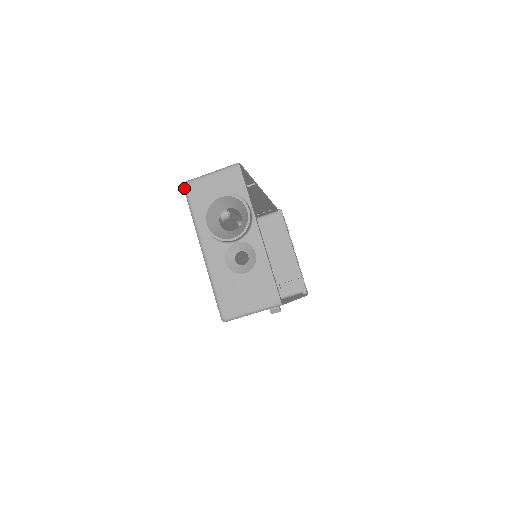
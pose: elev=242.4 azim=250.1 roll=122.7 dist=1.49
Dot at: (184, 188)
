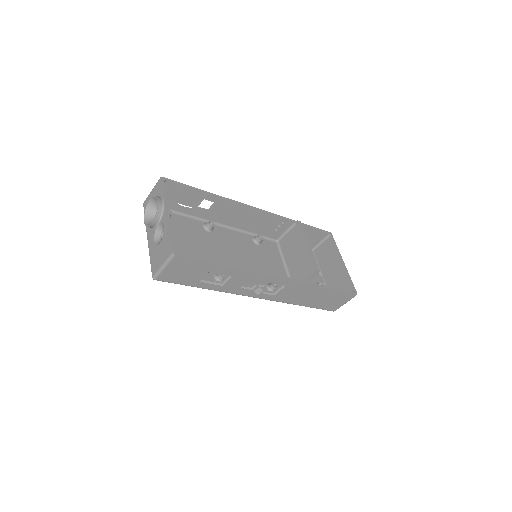
Dot at: (143, 206)
